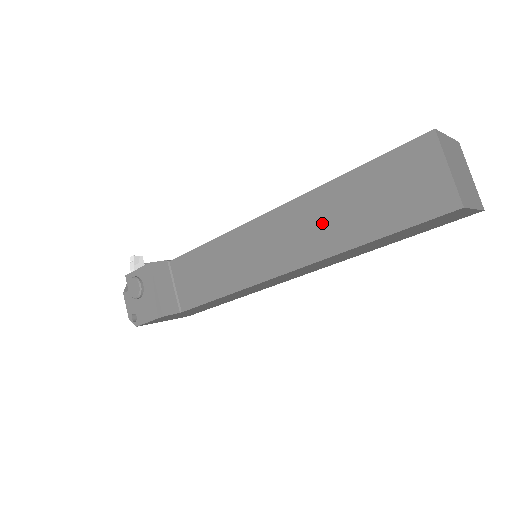
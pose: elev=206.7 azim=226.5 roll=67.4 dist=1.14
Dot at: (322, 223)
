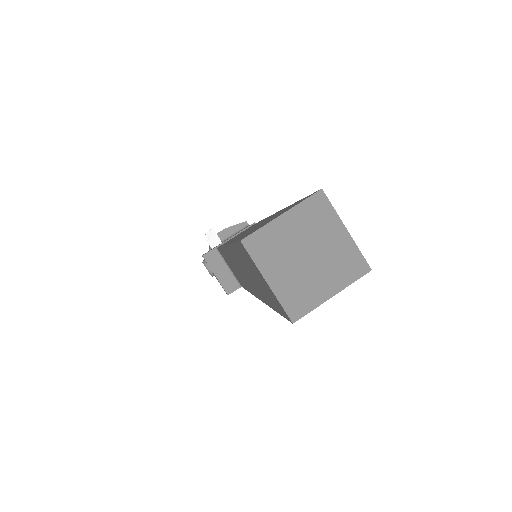
Dot at: (247, 275)
